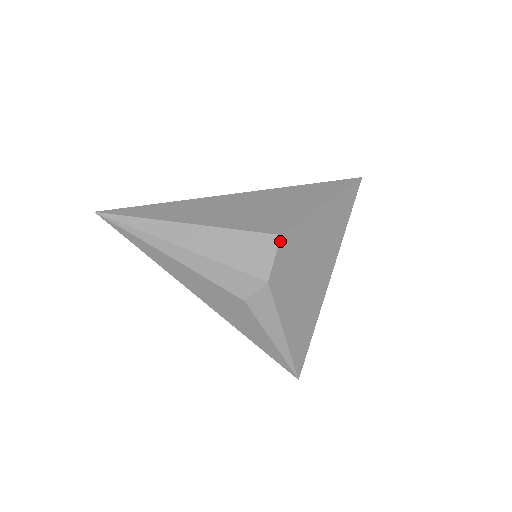
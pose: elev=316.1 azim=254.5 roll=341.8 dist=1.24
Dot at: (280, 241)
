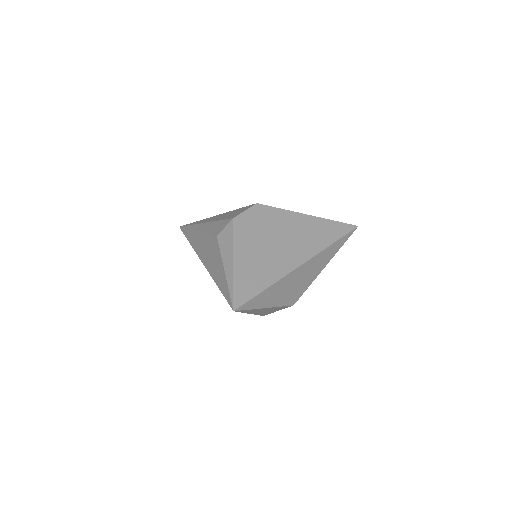
Dot at: (254, 206)
